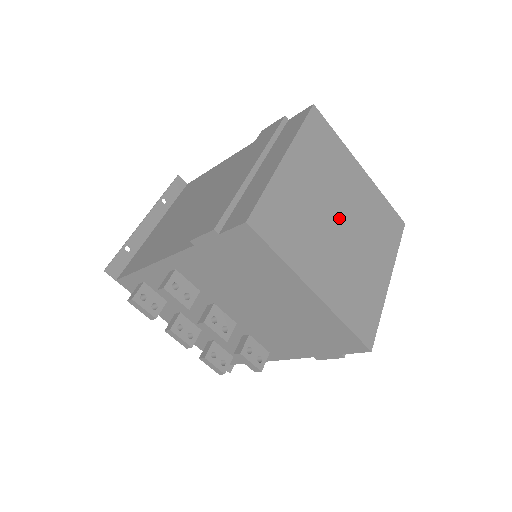
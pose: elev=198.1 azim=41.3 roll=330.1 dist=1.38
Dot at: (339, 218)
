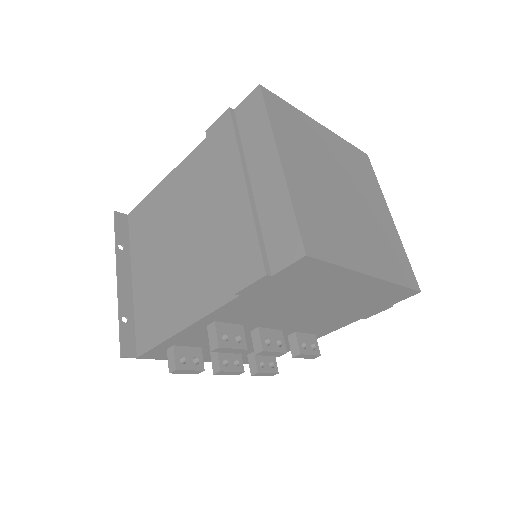
Dot at: (340, 190)
